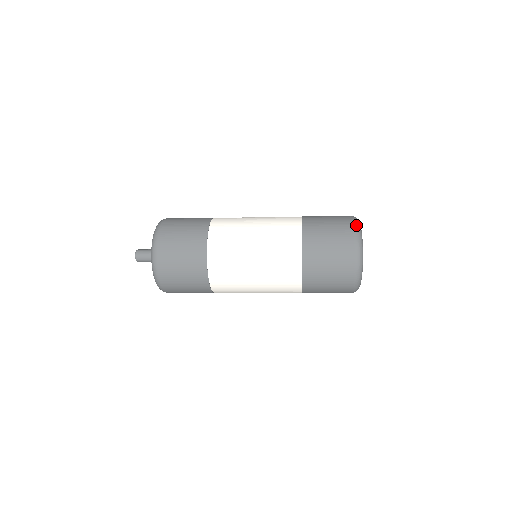
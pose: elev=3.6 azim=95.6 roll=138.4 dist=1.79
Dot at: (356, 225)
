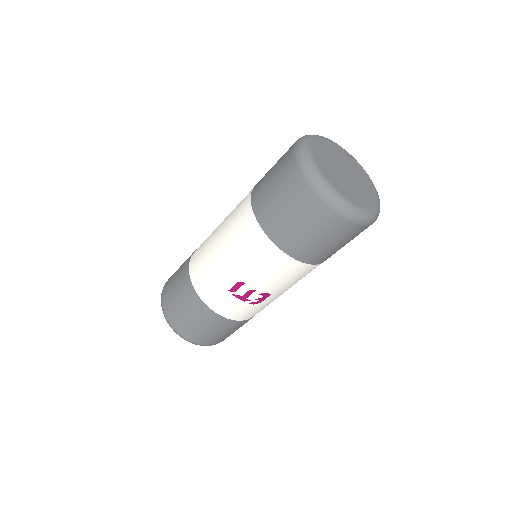
Dot at: occluded
